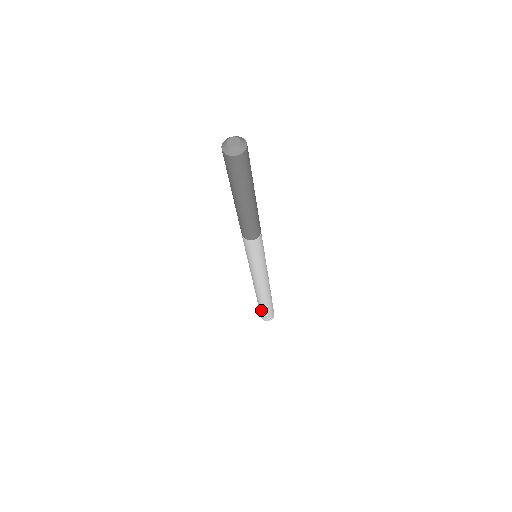
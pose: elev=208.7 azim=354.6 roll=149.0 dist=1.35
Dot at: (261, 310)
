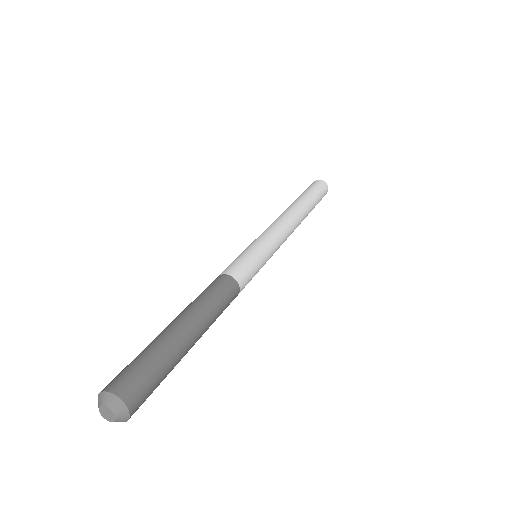
Dot at: occluded
